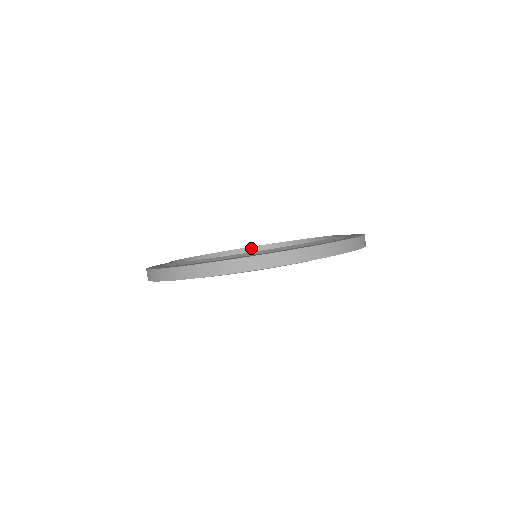
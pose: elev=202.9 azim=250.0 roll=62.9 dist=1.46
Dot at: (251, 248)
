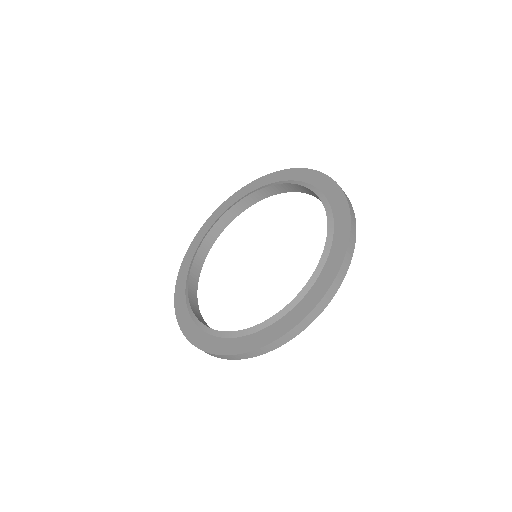
Dot at: (245, 198)
